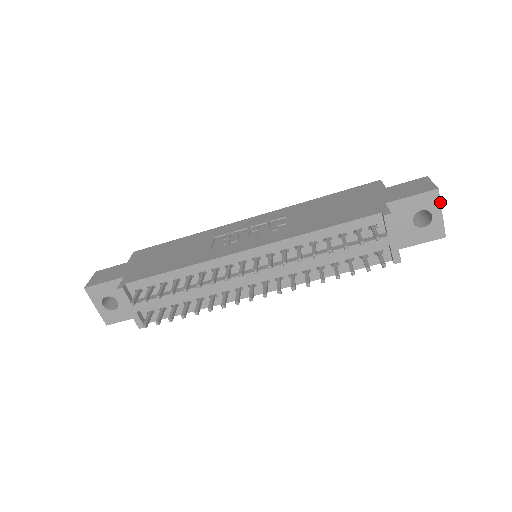
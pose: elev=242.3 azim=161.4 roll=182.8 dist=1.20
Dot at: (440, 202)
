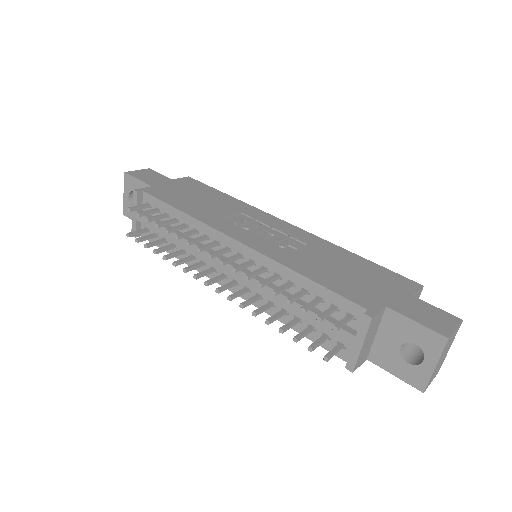
Dot at: (441, 353)
